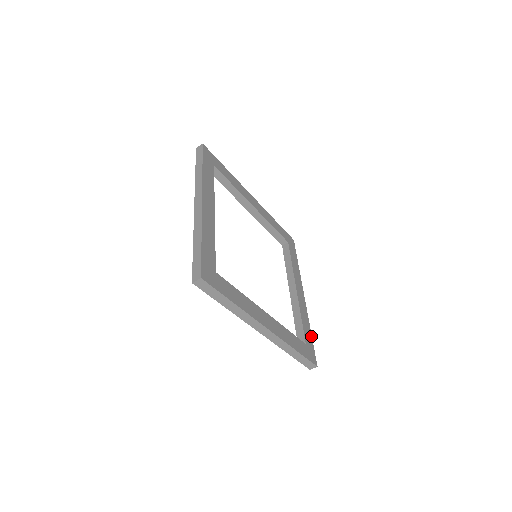
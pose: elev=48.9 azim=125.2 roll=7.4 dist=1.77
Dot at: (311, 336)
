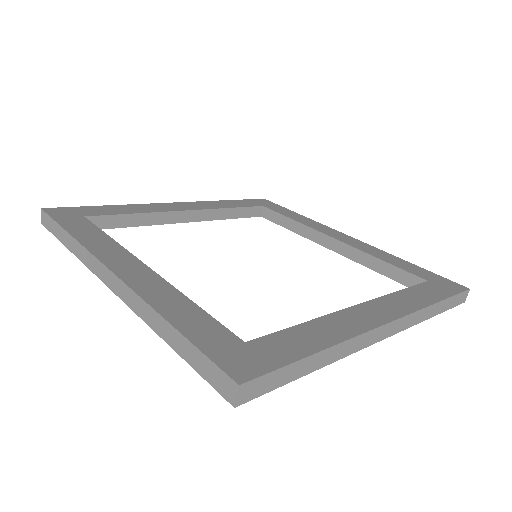
Dot at: (308, 353)
